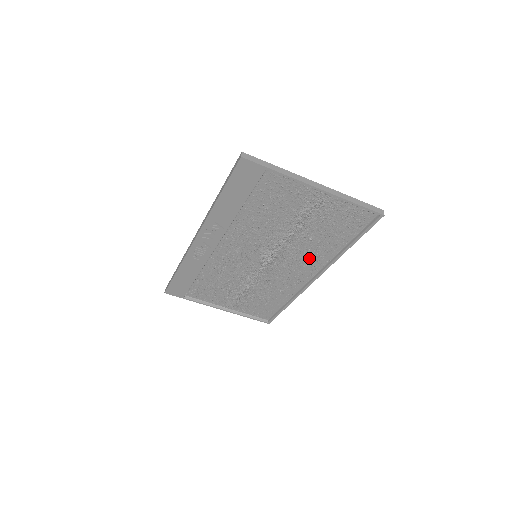
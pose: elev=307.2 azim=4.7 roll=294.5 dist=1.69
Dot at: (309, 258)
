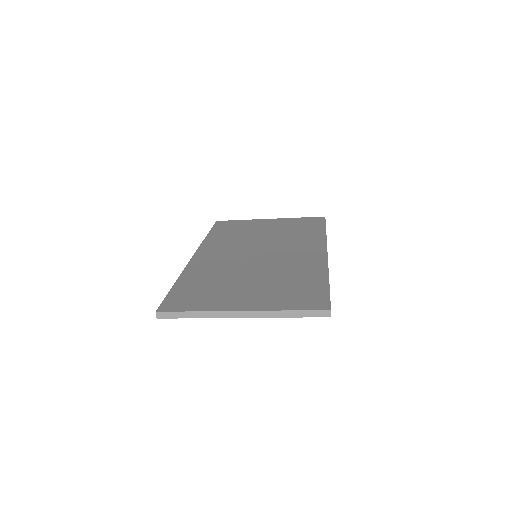
Dot at: occluded
